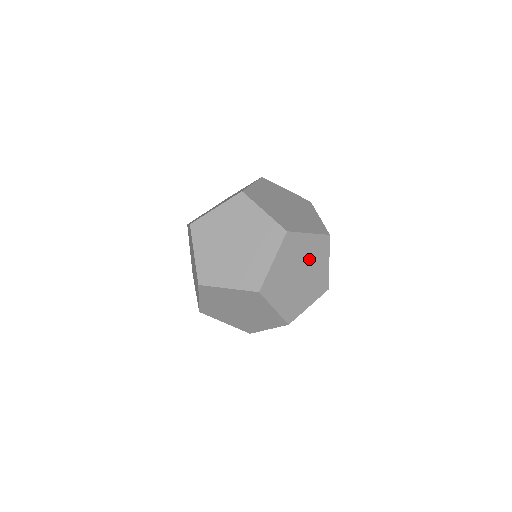
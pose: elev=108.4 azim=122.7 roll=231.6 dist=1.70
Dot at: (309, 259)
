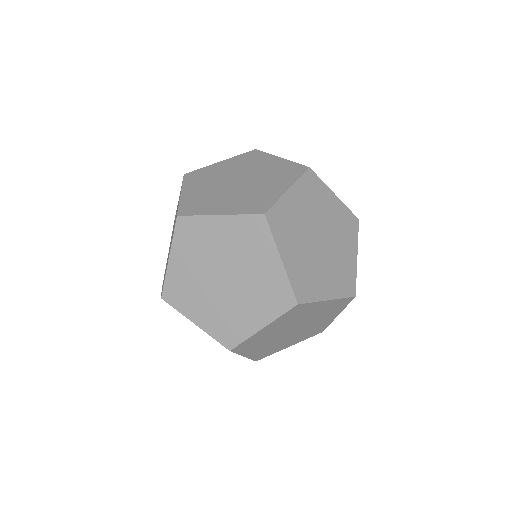
Dot at: (313, 317)
